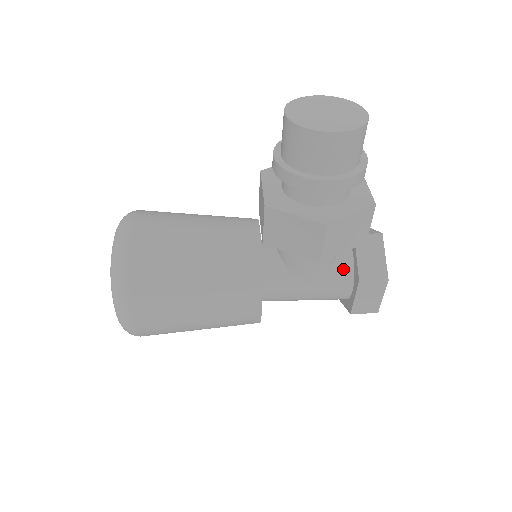
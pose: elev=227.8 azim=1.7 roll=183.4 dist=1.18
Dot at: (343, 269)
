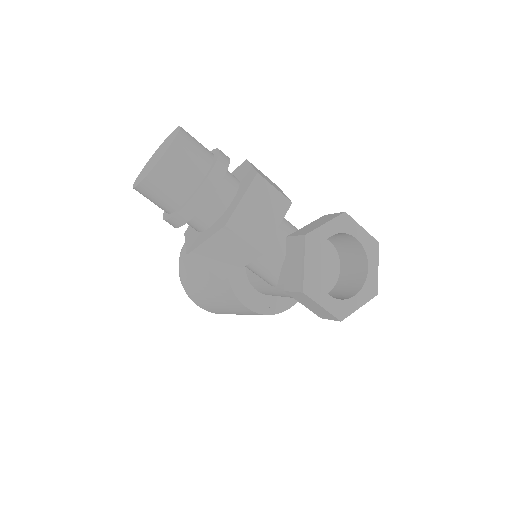
Dot at: occluded
